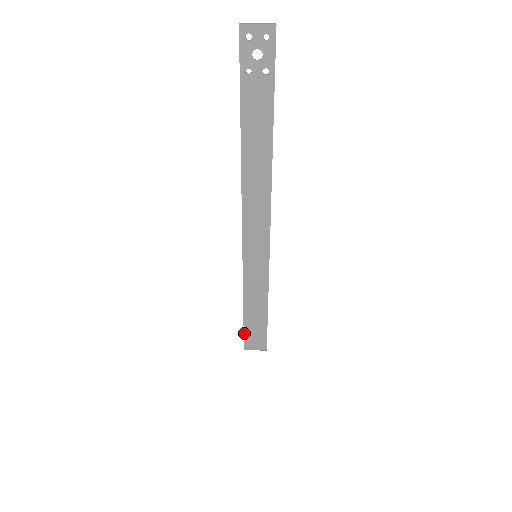
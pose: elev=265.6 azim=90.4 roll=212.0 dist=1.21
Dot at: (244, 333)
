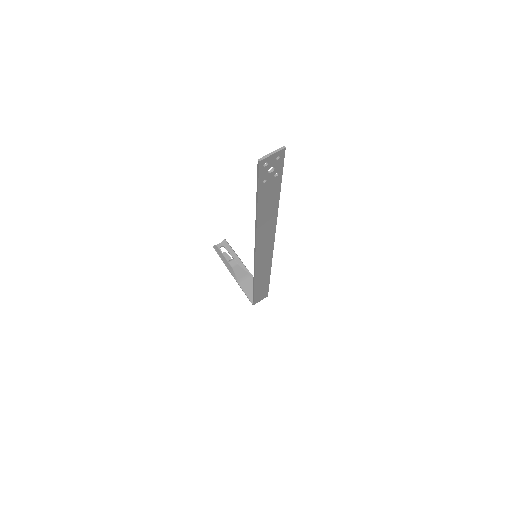
Dot at: (254, 298)
